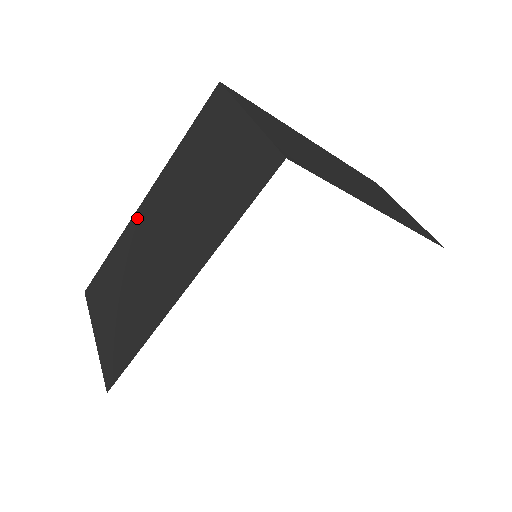
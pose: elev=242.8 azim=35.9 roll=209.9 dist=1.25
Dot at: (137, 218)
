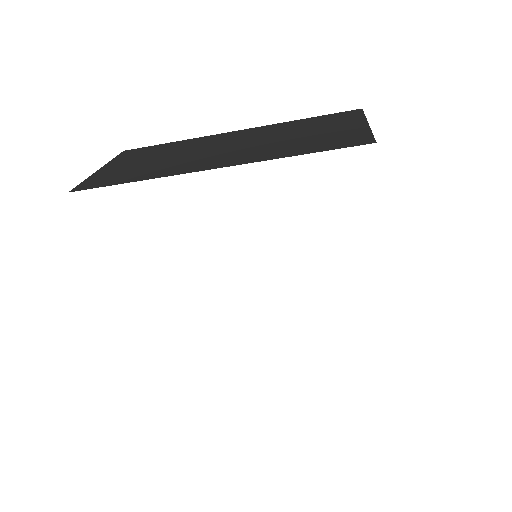
Dot at: occluded
